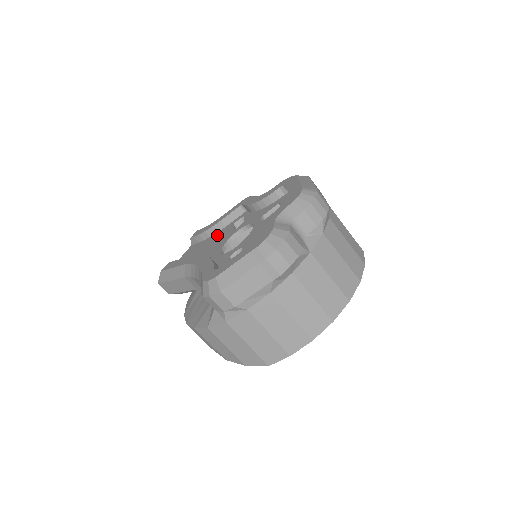
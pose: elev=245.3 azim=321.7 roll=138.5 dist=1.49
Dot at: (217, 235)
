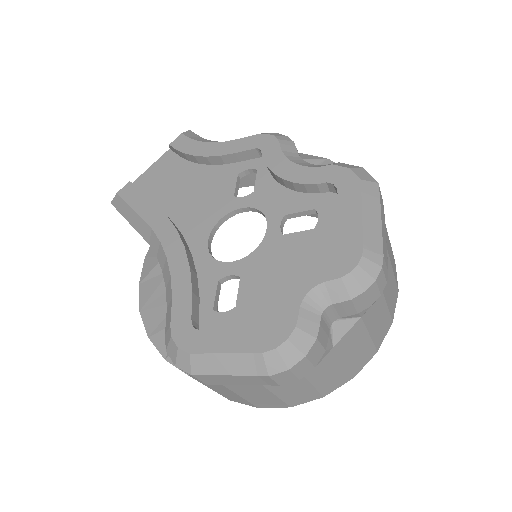
Dot at: (209, 175)
